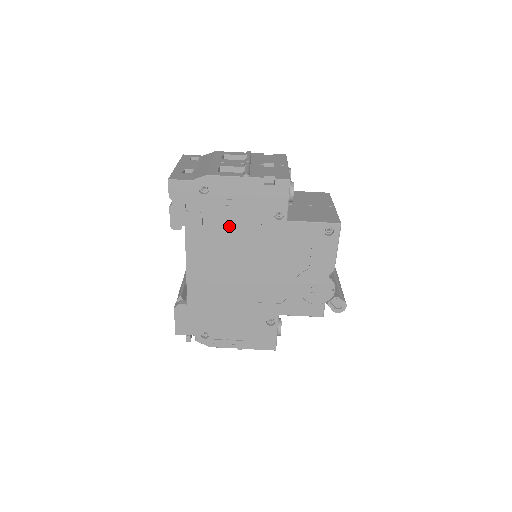
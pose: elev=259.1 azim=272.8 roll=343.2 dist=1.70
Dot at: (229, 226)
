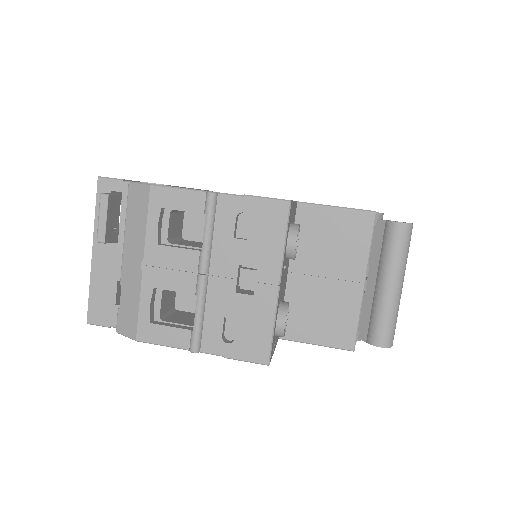
Dot at: occluded
